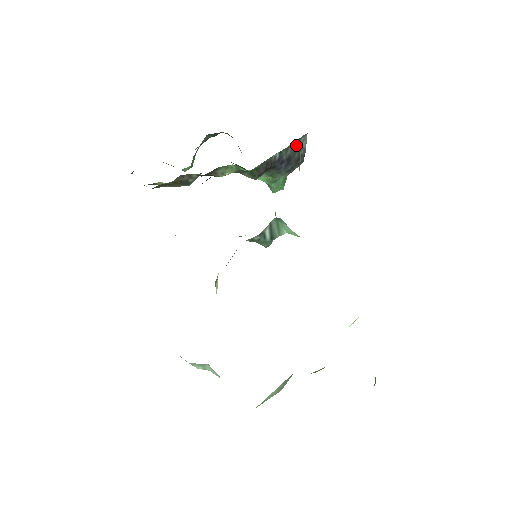
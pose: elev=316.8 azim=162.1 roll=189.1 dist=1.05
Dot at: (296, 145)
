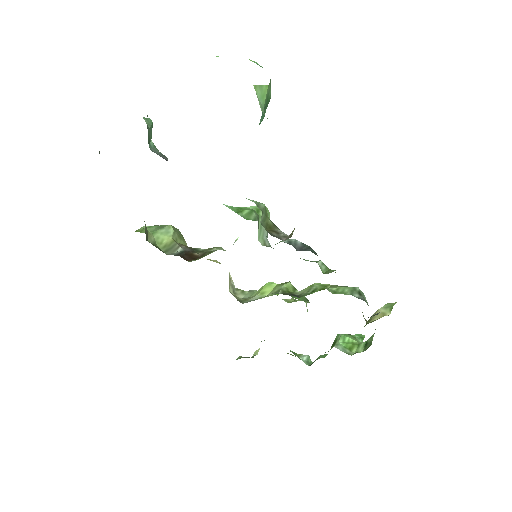
Dot at: occluded
